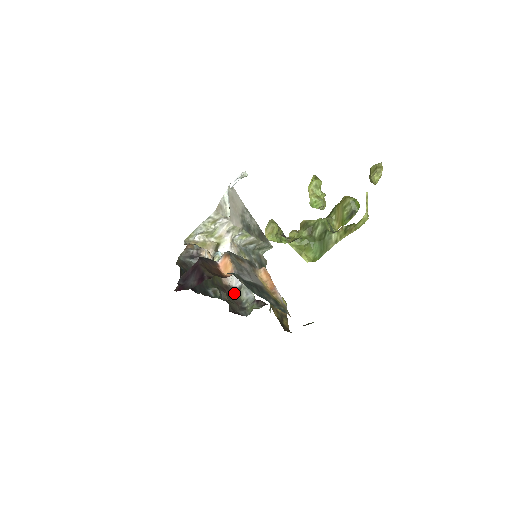
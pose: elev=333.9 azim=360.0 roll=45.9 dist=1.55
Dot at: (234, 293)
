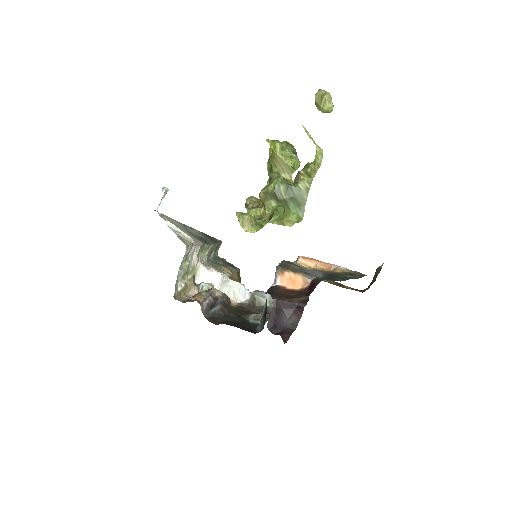
Dot at: (252, 306)
